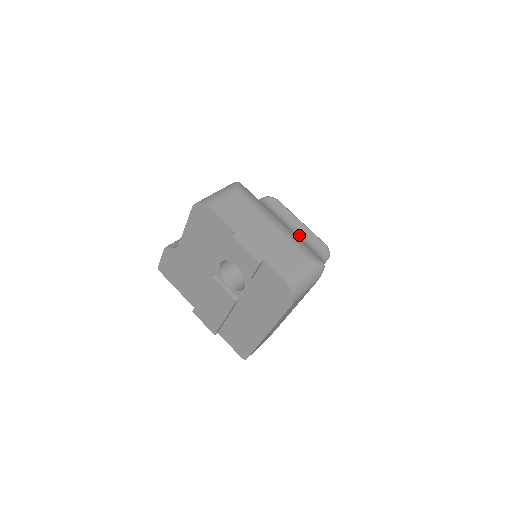
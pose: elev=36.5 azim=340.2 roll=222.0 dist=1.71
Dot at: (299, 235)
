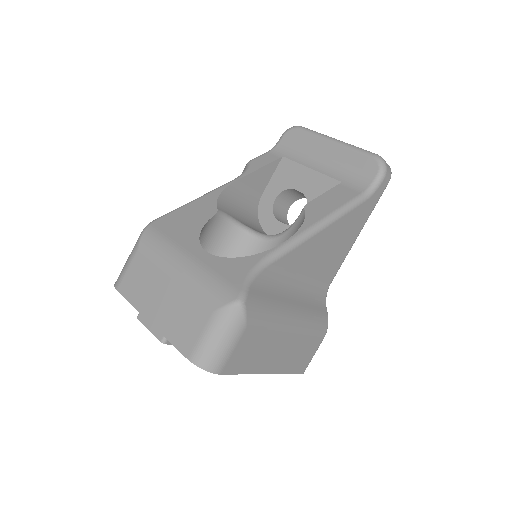
Dot at: (331, 167)
